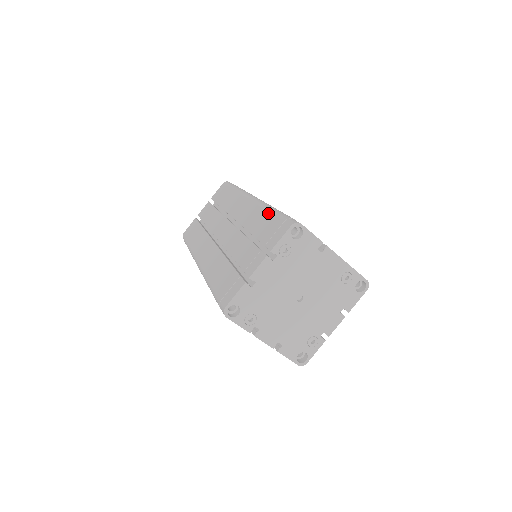
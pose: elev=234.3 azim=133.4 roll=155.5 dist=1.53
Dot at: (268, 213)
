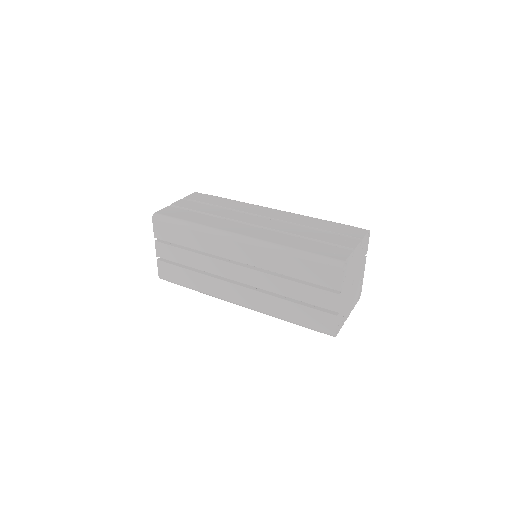
Dot at: (325, 221)
